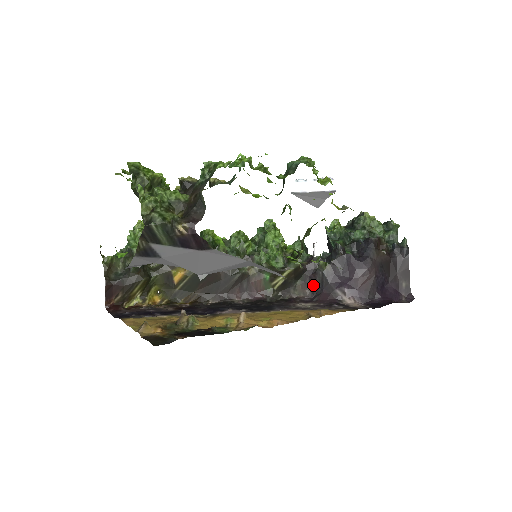
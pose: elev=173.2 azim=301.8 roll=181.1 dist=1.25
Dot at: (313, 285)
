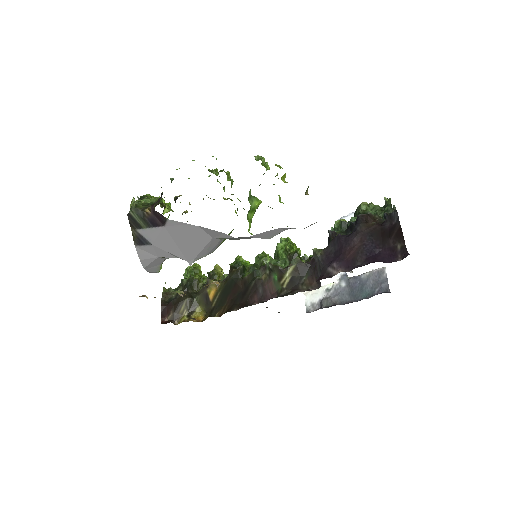
Dot at: (317, 276)
